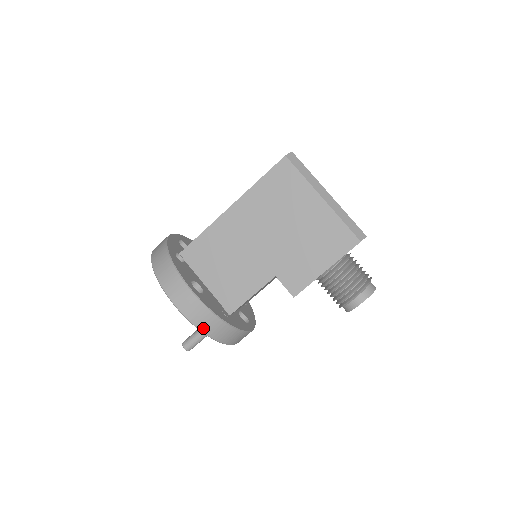
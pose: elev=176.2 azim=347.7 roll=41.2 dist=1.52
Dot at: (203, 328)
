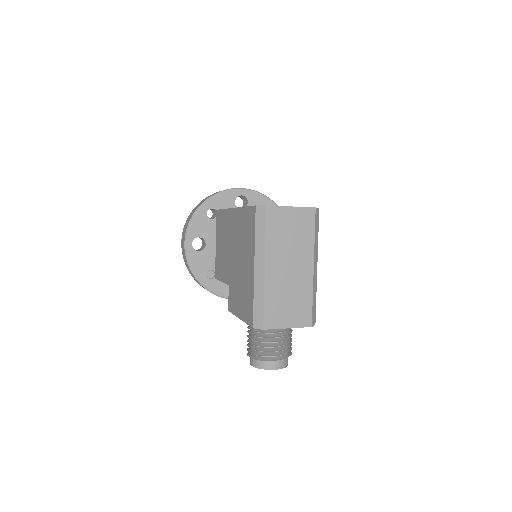
Dot at: (189, 271)
